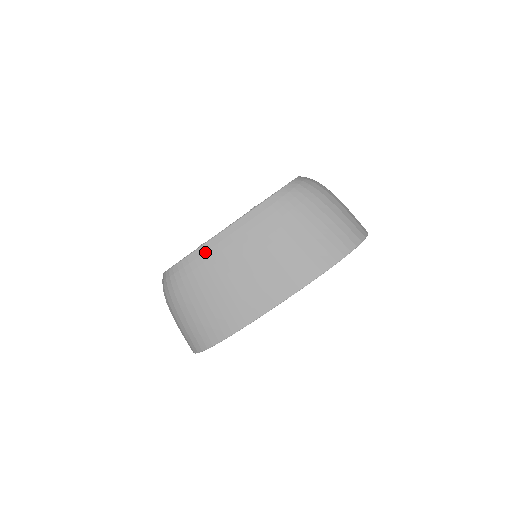
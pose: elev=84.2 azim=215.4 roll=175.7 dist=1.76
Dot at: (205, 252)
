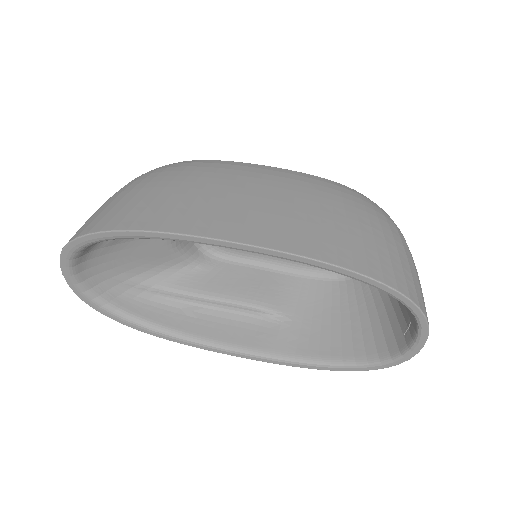
Dot at: (222, 163)
